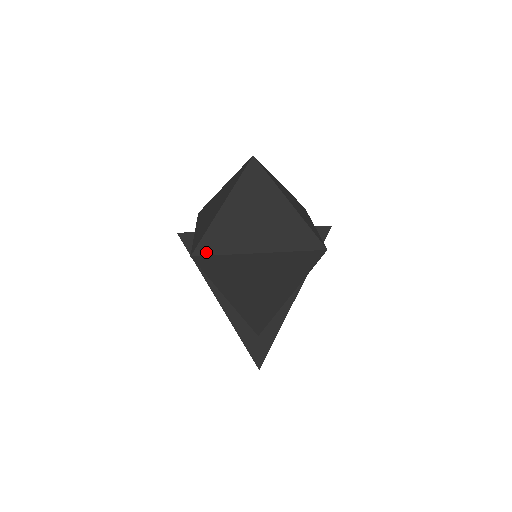
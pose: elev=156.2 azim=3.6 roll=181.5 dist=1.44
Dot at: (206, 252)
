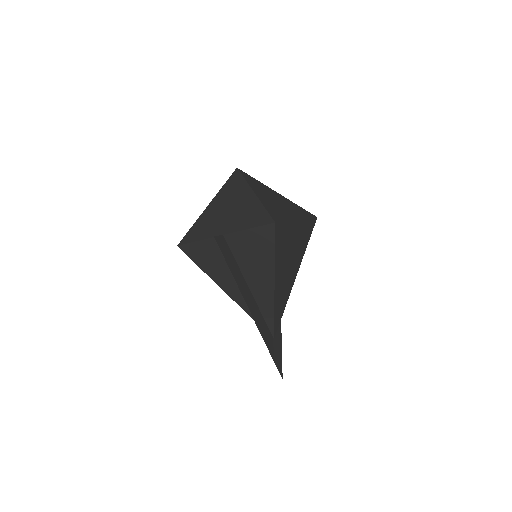
Dot at: (279, 220)
